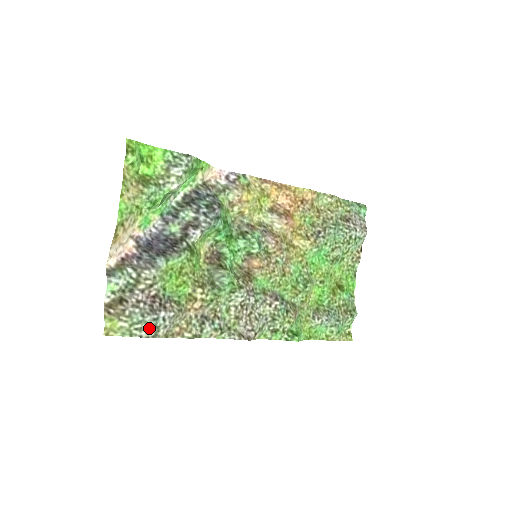
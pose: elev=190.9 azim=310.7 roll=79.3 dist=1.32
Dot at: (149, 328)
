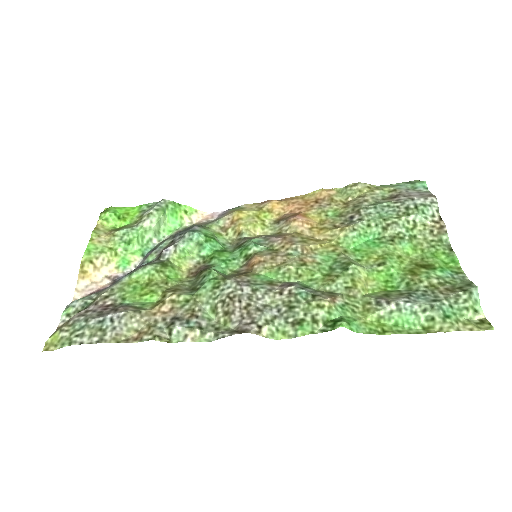
Dot at: (93, 333)
